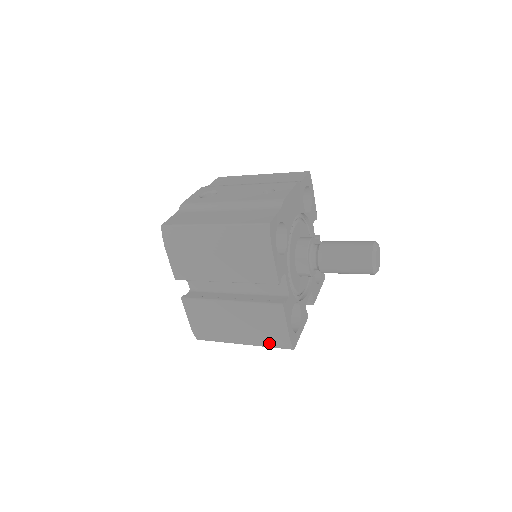
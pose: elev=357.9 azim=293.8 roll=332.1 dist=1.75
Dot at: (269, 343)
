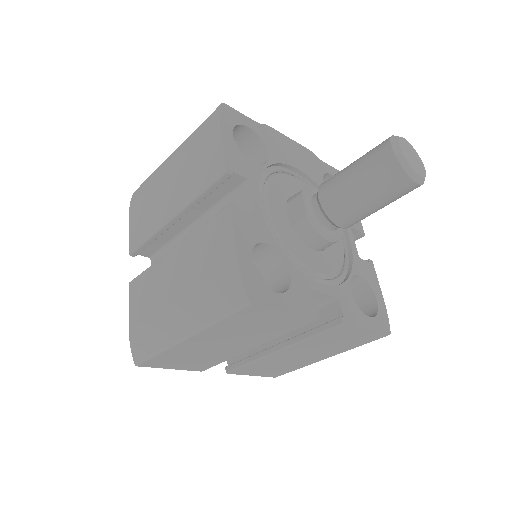
Dot at: (214, 305)
